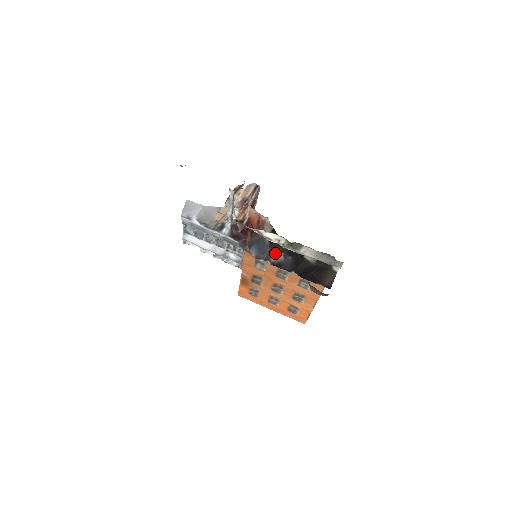
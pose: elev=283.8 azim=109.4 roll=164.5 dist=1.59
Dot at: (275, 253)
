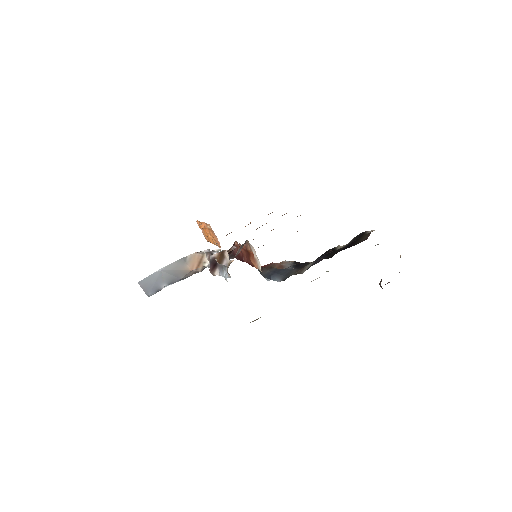
Dot at: (304, 268)
